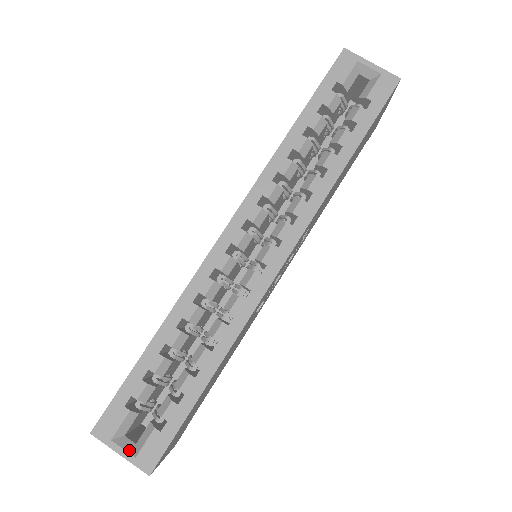
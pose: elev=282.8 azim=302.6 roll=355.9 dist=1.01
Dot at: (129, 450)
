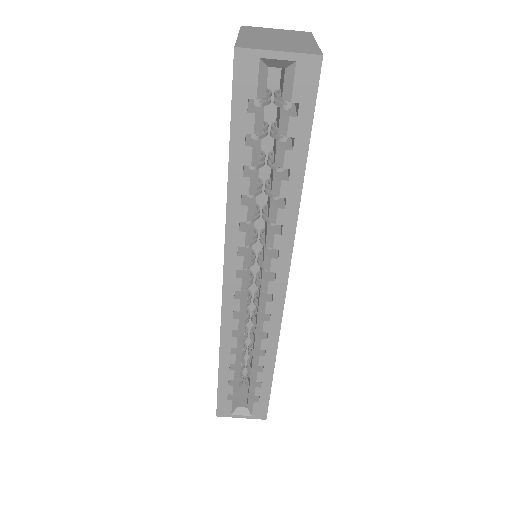
Dot at: (245, 414)
